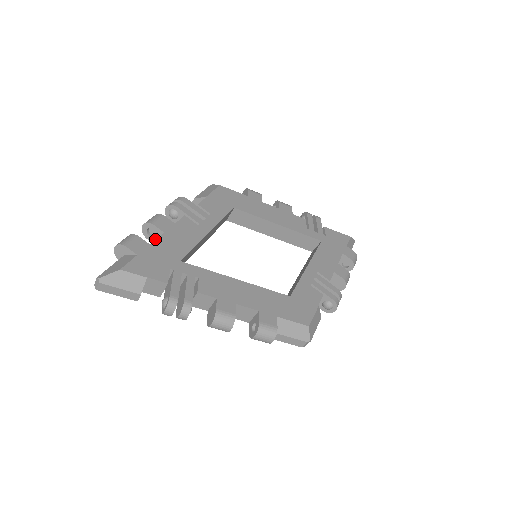
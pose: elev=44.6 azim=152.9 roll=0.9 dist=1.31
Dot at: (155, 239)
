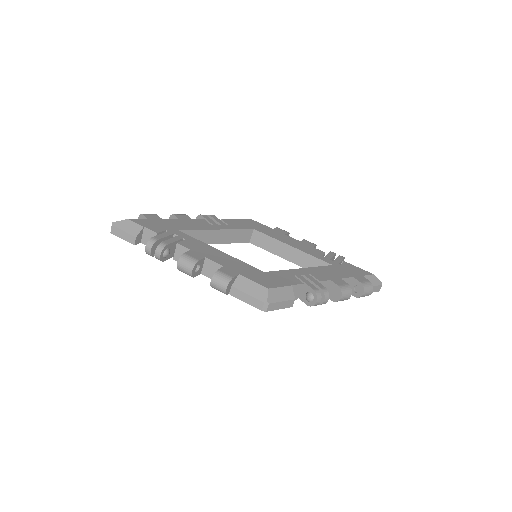
Dot at: occluded
